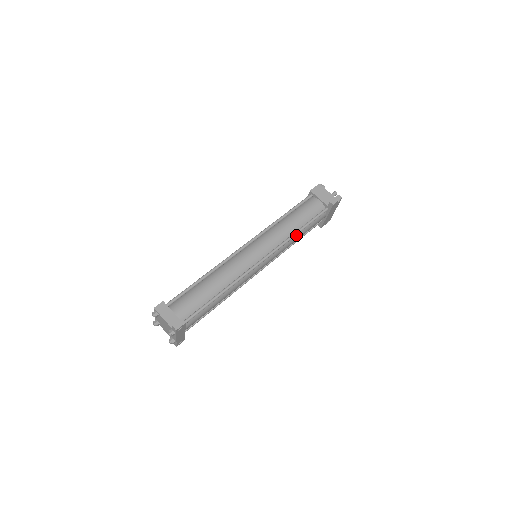
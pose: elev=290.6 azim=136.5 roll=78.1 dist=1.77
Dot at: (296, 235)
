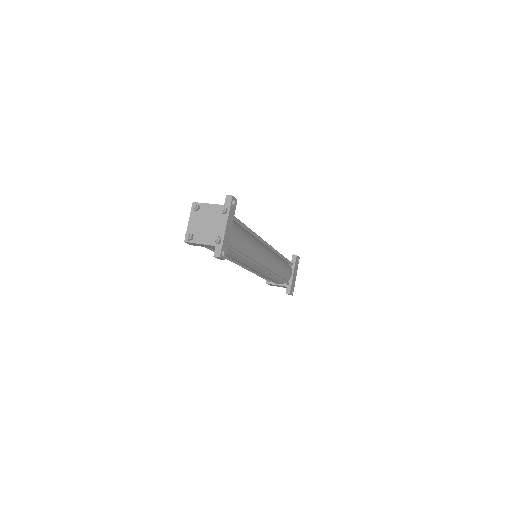
Dot at: (280, 260)
